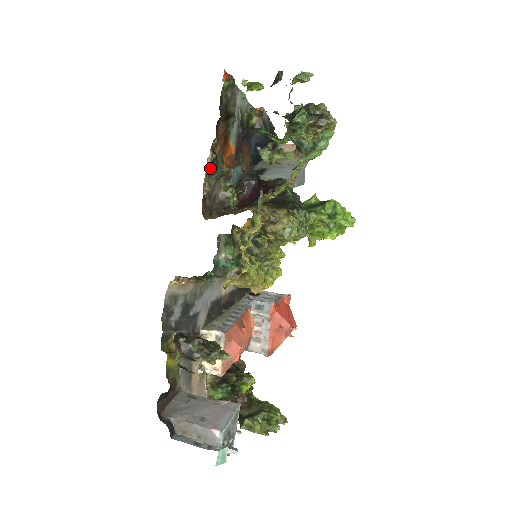
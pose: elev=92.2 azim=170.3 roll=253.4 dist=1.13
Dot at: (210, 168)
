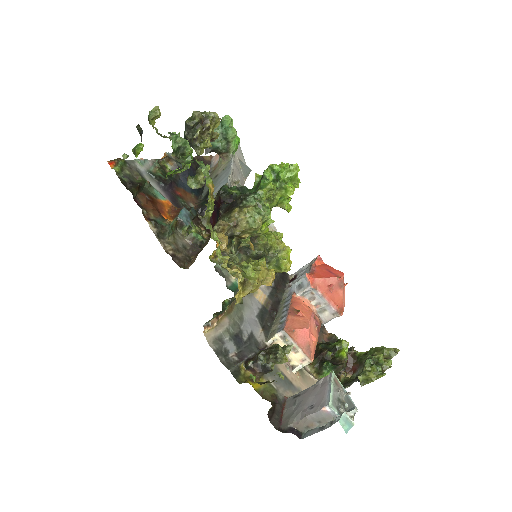
Dot at: (158, 233)
